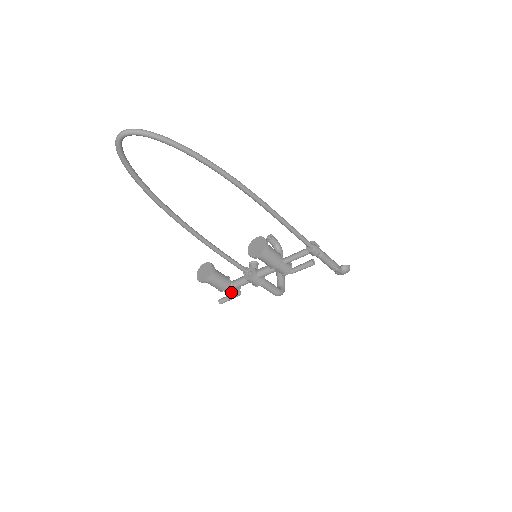
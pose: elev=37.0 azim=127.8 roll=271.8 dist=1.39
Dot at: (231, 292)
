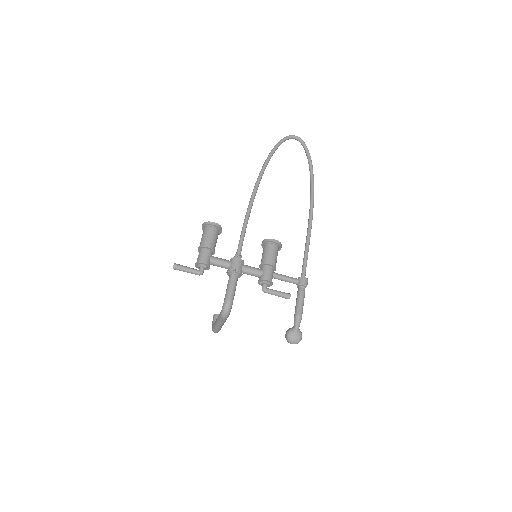
Dot at: (207, 257)
